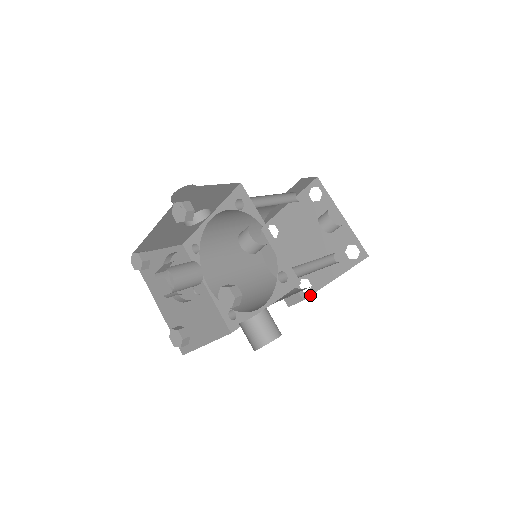
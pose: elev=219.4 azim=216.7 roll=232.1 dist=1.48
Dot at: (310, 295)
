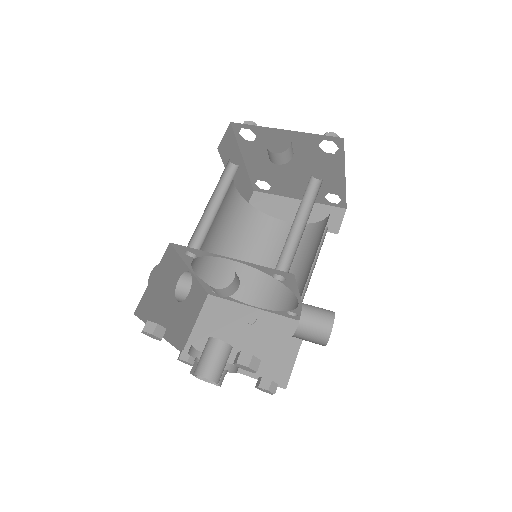
Dot at: (345, 202)
